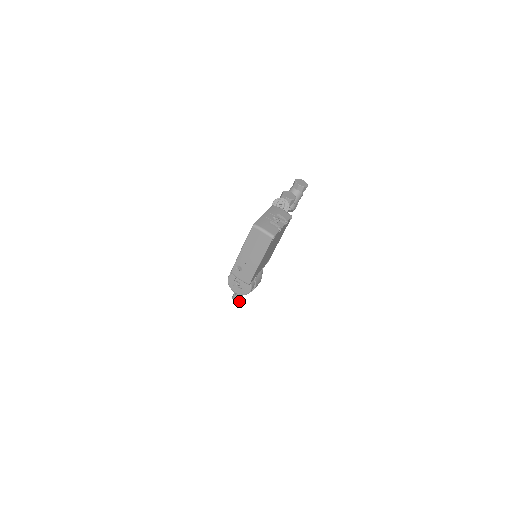
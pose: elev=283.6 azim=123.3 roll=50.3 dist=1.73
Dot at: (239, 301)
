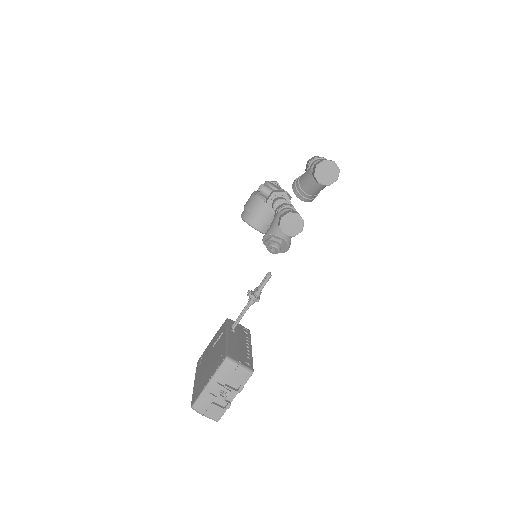
Dot at: occluded
